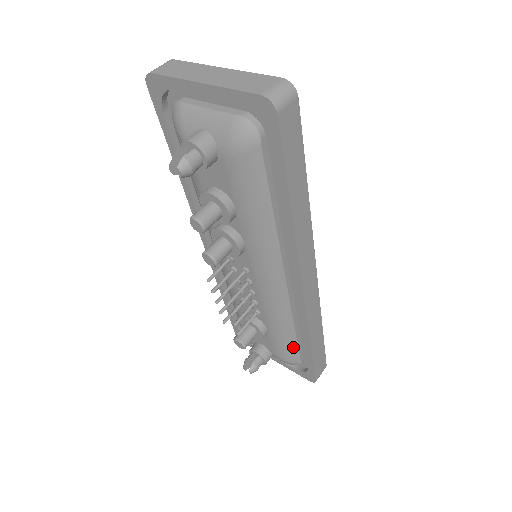
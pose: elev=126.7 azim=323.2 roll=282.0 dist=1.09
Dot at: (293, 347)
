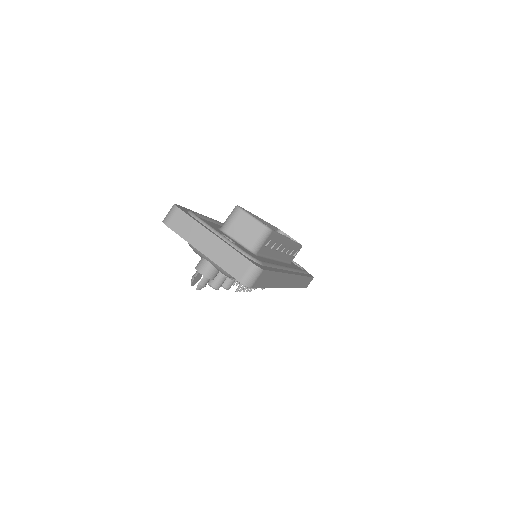
Dot at: occluded
